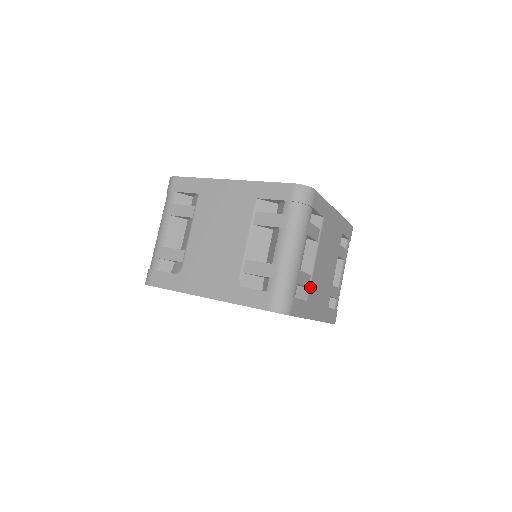
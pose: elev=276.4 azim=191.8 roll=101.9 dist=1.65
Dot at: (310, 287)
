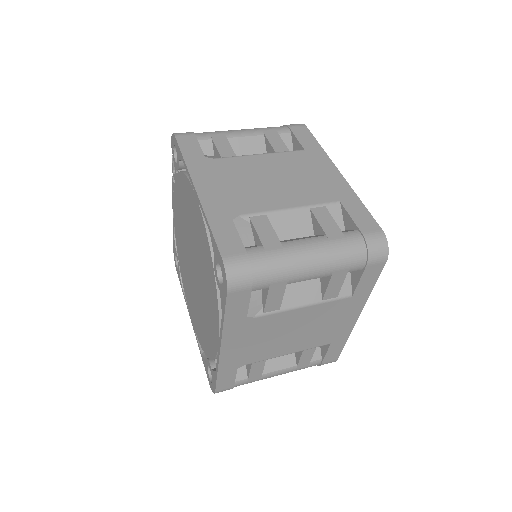
Dot at: (265, 315)
